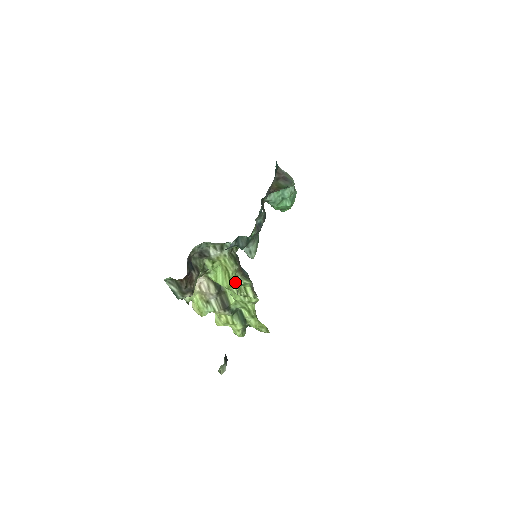
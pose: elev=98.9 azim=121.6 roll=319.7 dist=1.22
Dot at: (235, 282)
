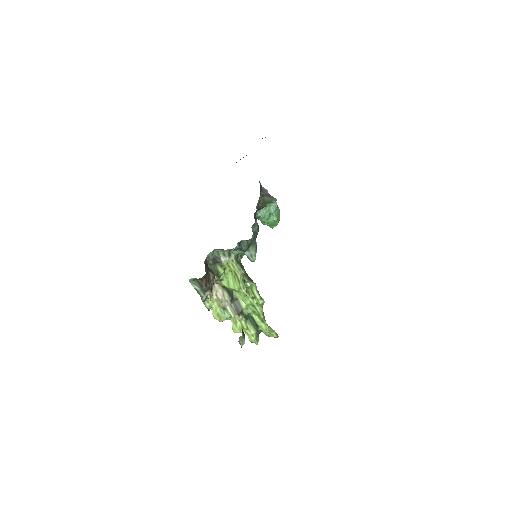
Dot at: (243, 285)
